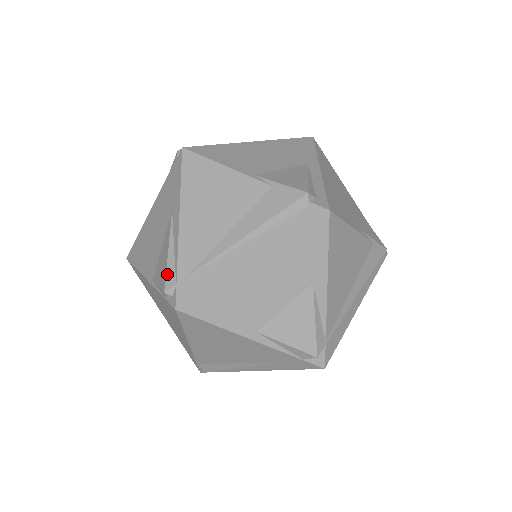
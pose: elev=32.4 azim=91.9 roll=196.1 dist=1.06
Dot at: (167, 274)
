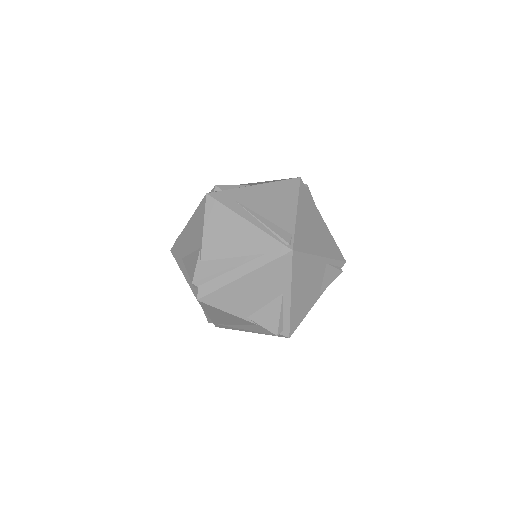
Dot at: (207, 319)
